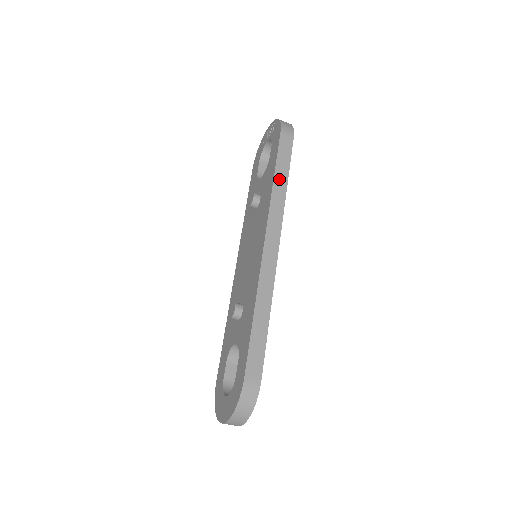
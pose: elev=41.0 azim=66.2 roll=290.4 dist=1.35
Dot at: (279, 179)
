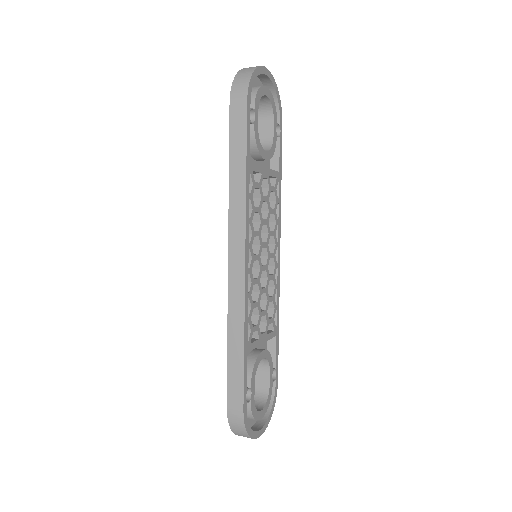
Dot at: (235, 170)
